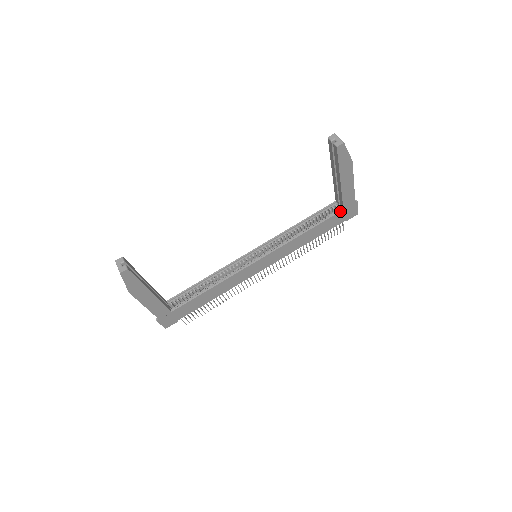
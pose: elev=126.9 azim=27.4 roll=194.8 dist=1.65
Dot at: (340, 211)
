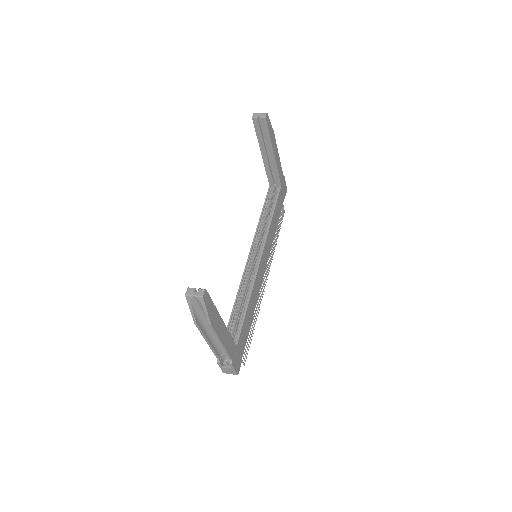
Dot at: (280, 188)
